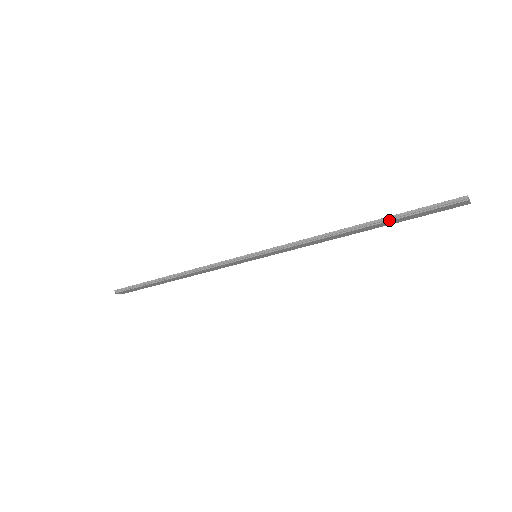
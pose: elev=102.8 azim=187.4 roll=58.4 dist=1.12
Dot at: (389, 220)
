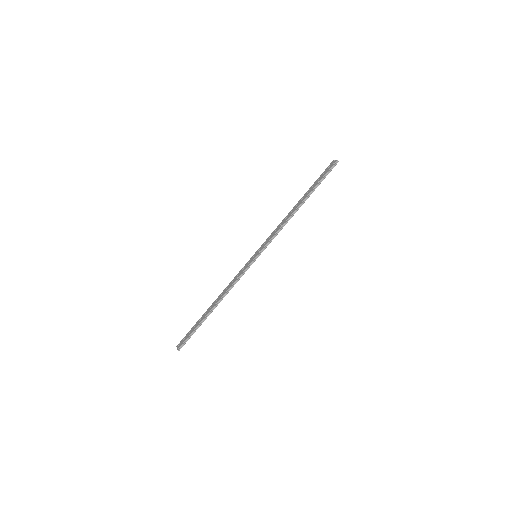
Dot at: occluded
